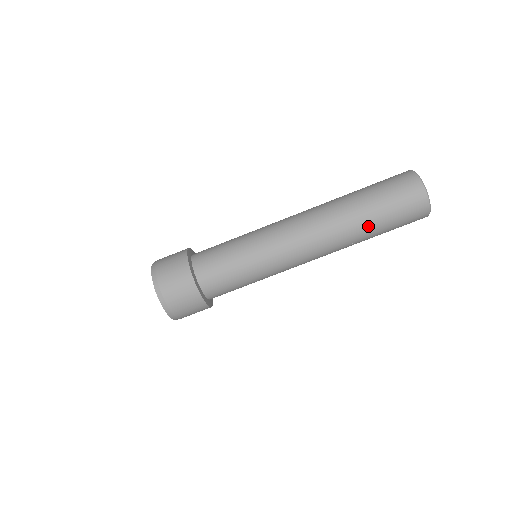
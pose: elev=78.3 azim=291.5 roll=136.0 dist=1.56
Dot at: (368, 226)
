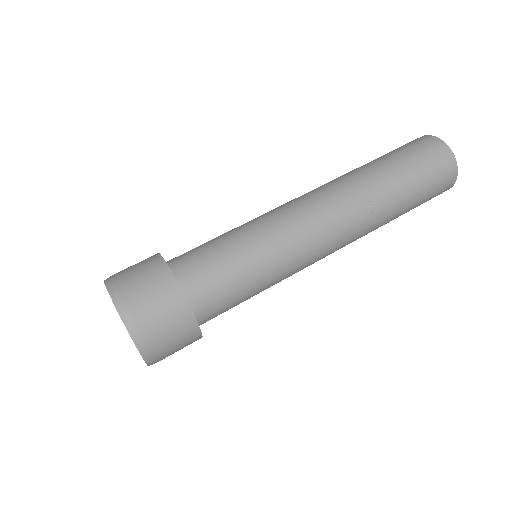
Dot at: (390, 180)
